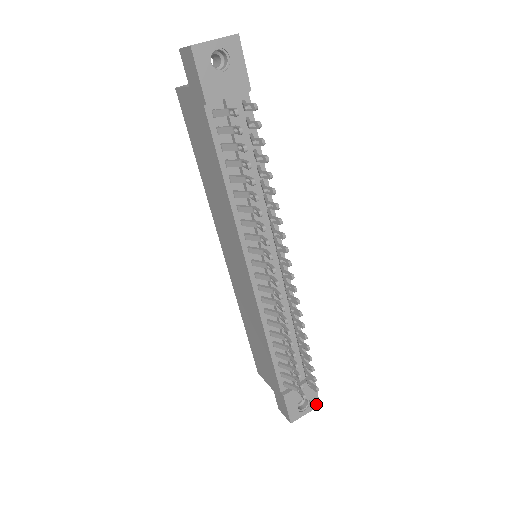
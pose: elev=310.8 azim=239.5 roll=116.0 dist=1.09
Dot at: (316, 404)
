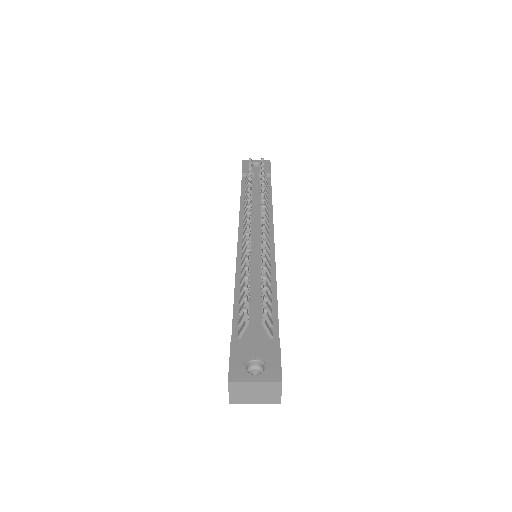
Dot at: (276, 376)
